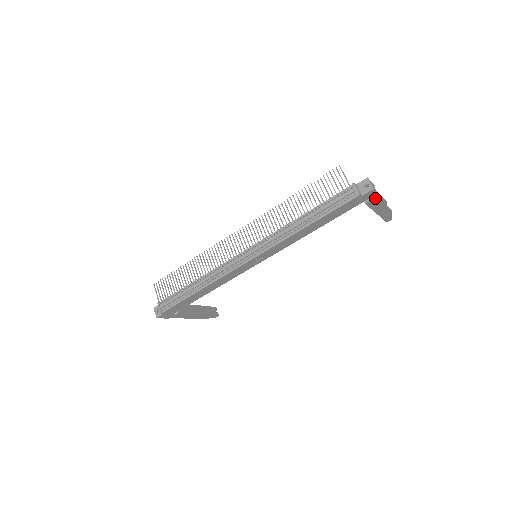
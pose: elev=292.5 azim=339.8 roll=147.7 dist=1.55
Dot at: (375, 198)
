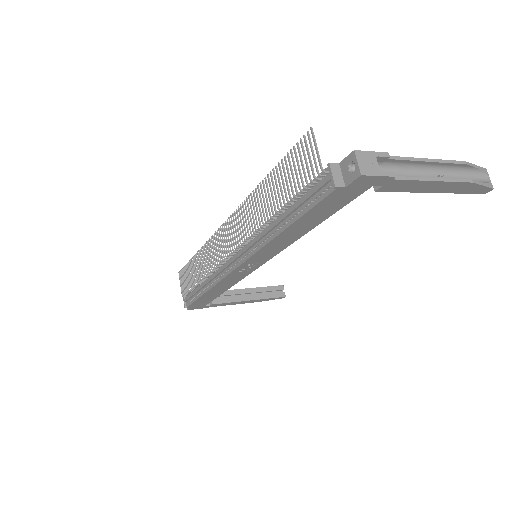
Dot at: (391, 181)
